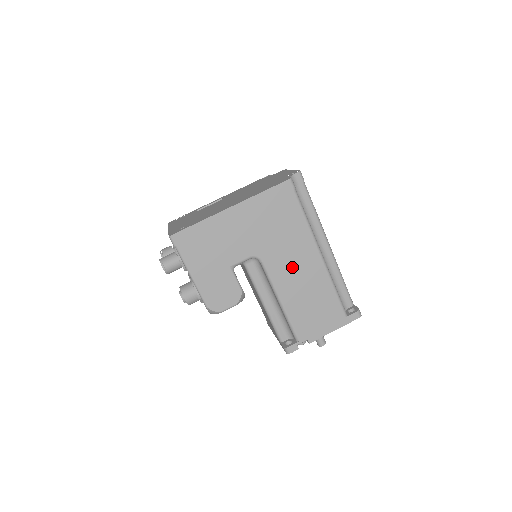
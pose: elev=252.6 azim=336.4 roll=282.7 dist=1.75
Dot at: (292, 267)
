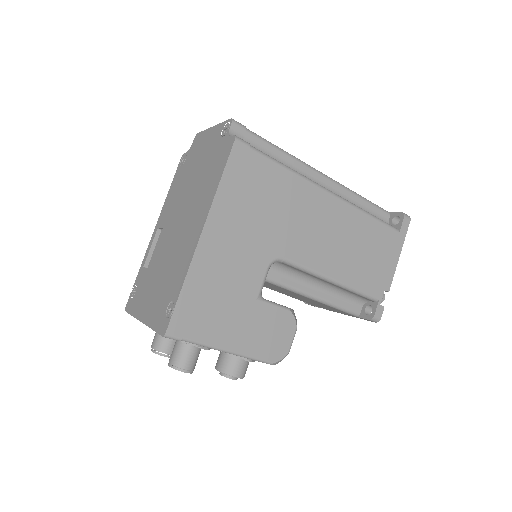
Dot at: (316, 235)
